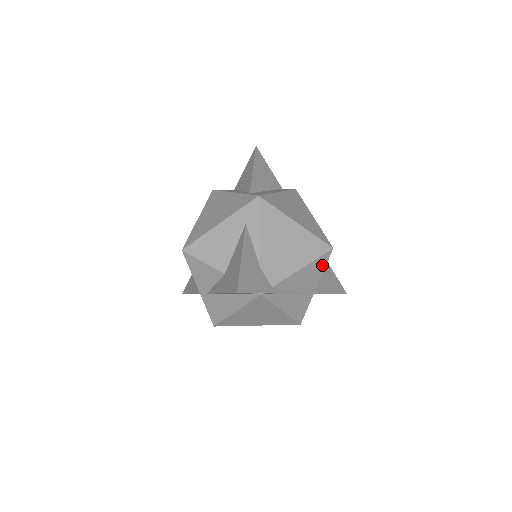
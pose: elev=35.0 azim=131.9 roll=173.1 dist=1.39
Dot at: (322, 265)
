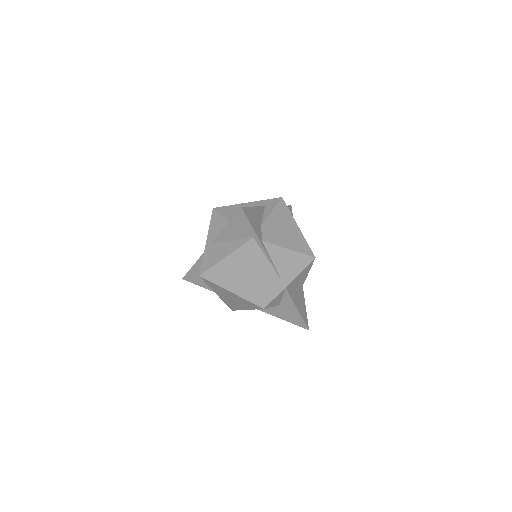
Dot at: (302, 265)
